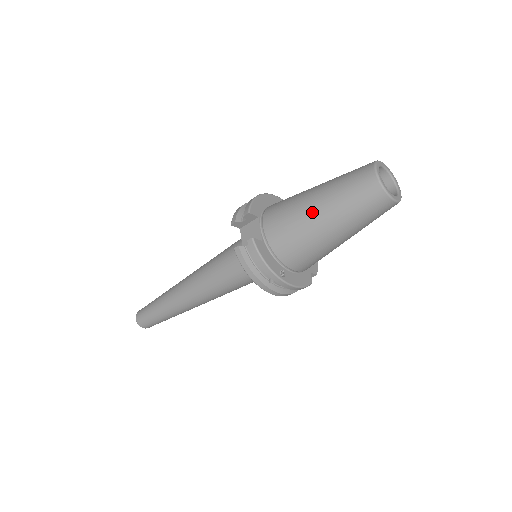
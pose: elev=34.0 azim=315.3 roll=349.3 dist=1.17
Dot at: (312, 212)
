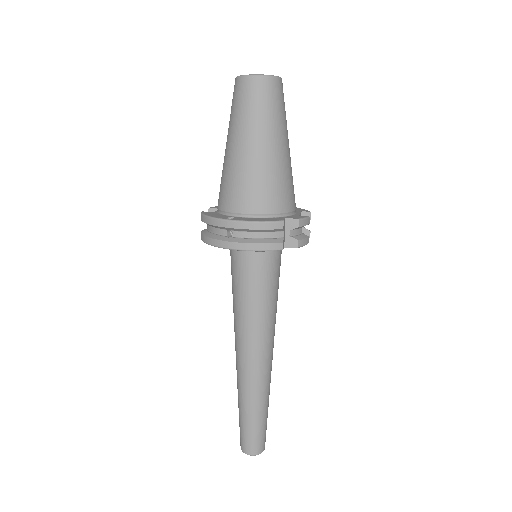
Dot at: (225, 152)
